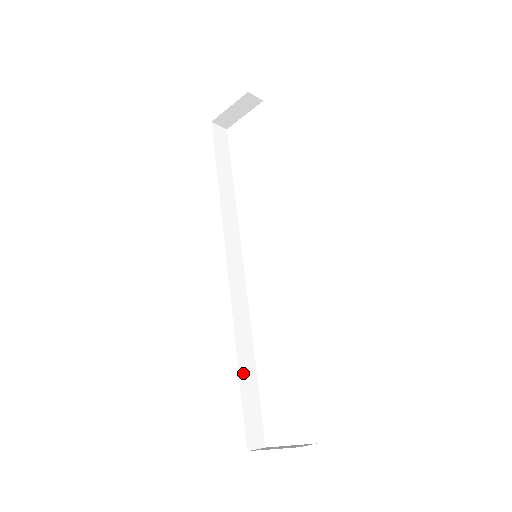
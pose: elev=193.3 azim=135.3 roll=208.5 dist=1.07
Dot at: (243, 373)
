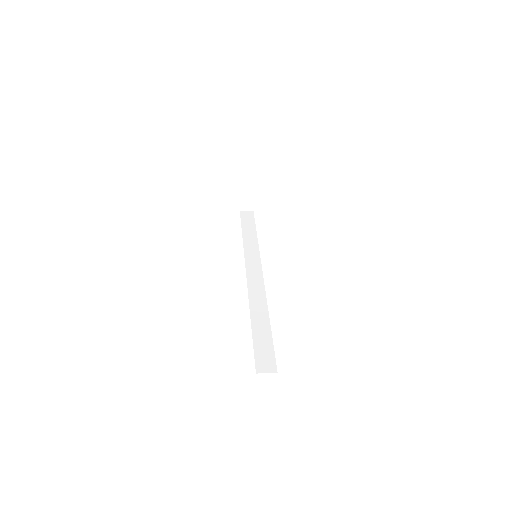
Dot at: (256, 329)
